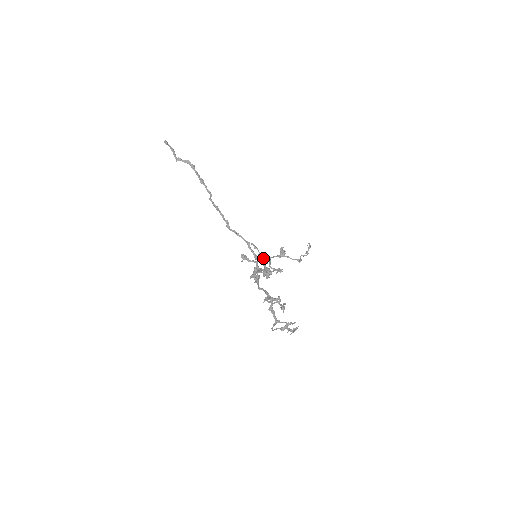
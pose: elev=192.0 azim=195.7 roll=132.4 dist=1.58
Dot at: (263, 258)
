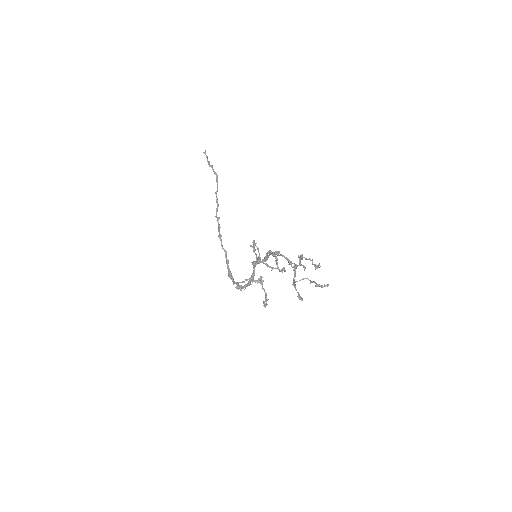
Dot at: occluded
